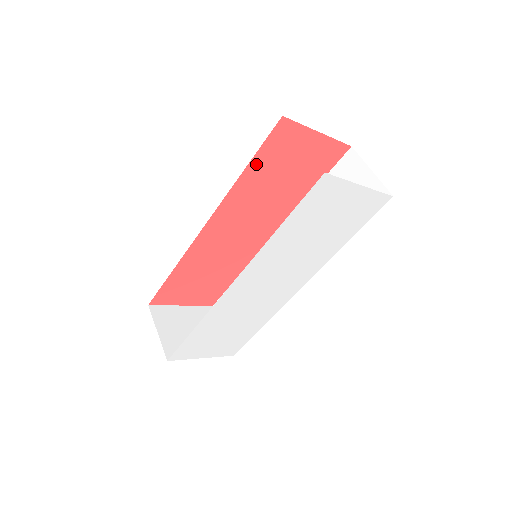
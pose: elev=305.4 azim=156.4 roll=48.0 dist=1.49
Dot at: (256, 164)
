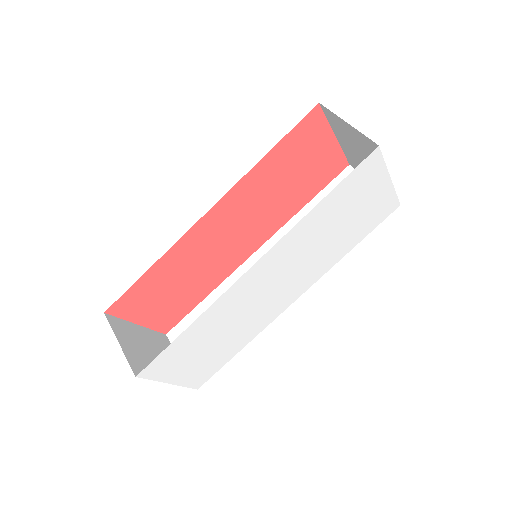
Dot at: (279, 150)
